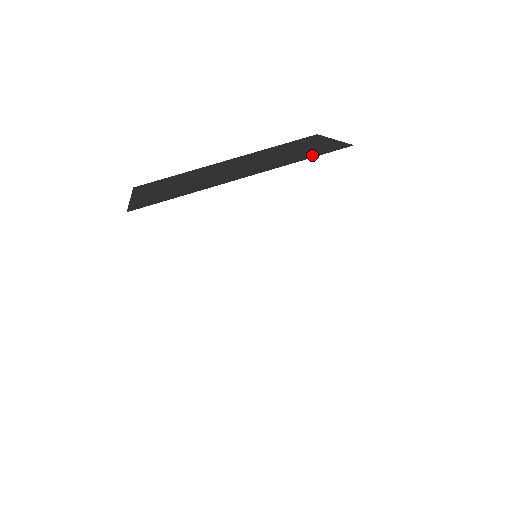
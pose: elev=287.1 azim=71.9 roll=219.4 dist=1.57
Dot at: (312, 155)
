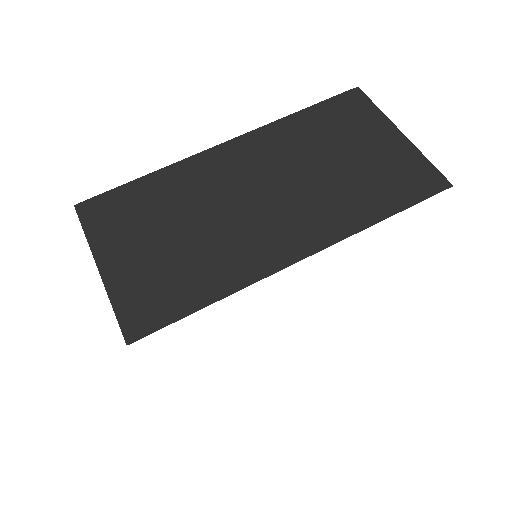
Dot at: (394, 201)
